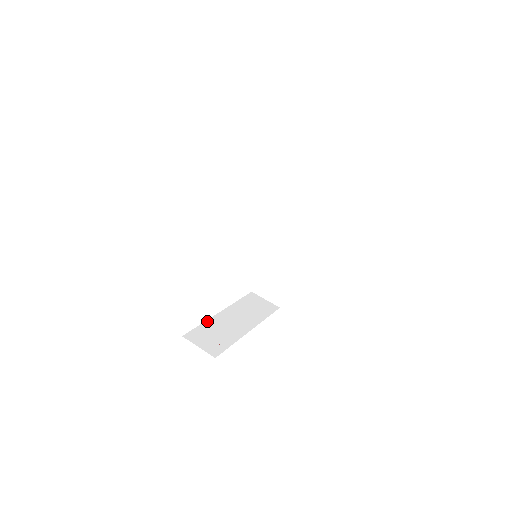
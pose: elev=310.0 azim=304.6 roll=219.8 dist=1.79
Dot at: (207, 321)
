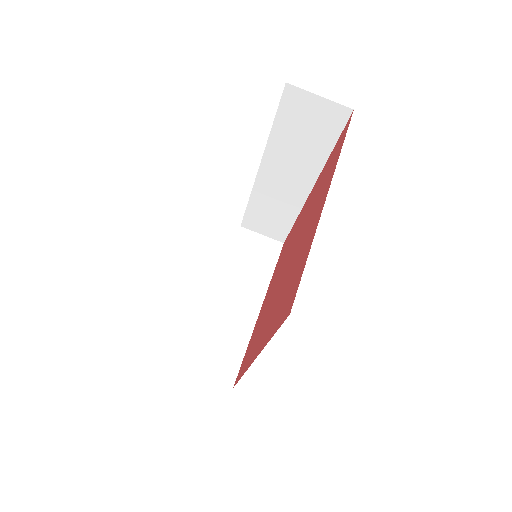
Dot at: (202, 321)
